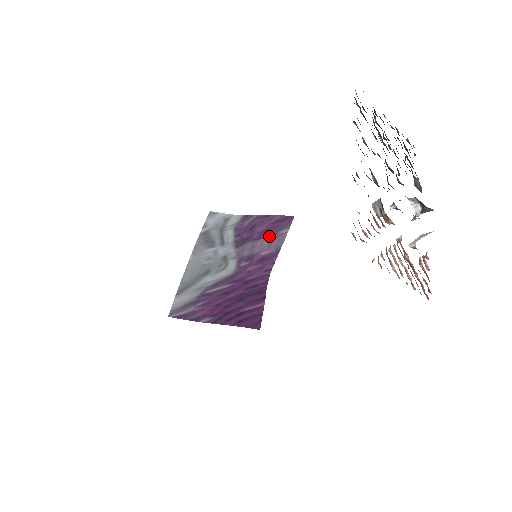
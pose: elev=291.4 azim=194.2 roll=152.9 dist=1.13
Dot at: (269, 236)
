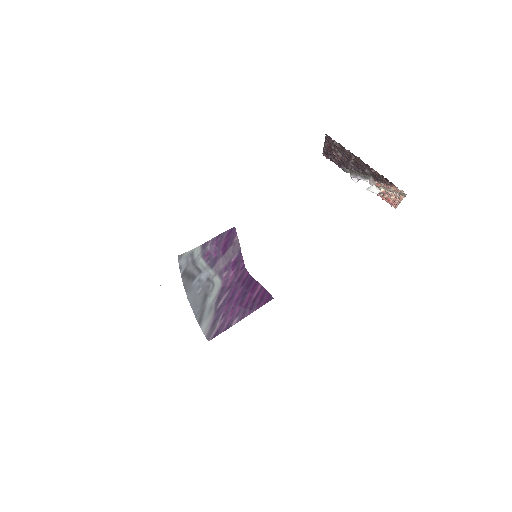
Dot at: (230, 247)
